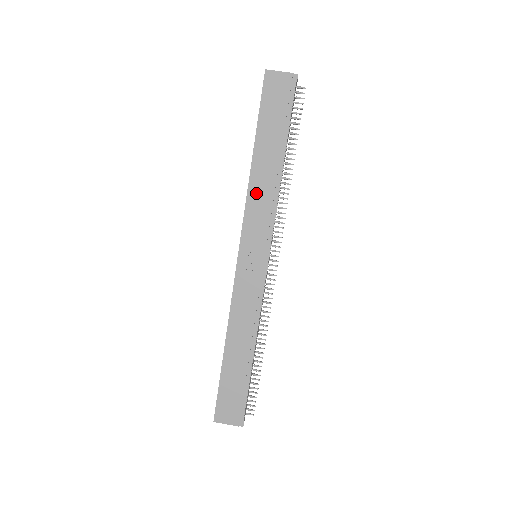
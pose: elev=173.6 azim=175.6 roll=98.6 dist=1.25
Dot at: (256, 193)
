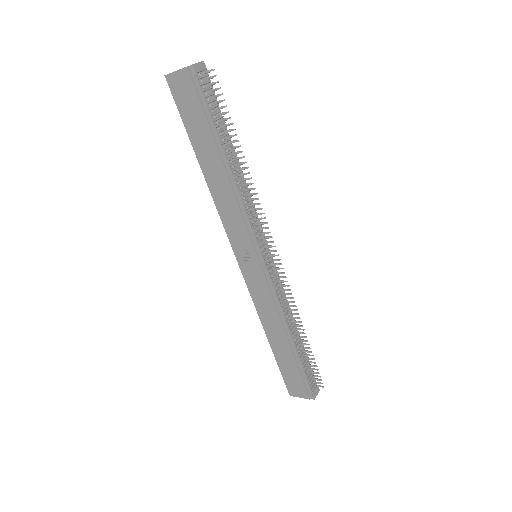
Dot at: (222, 202)
